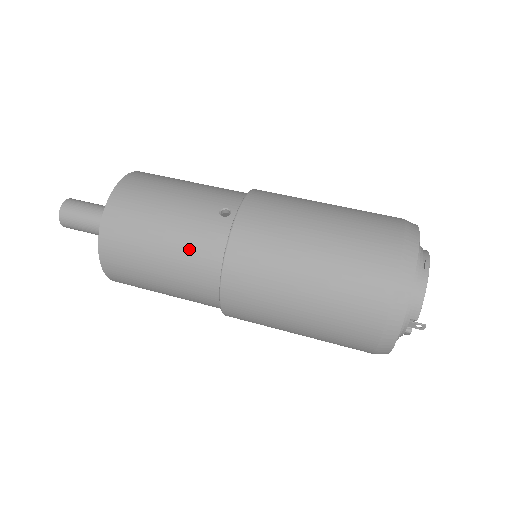
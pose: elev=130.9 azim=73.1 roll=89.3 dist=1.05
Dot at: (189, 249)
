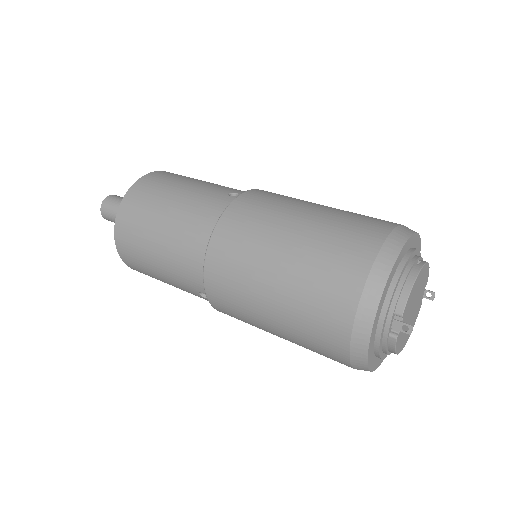
Dot at: (191, 215)
